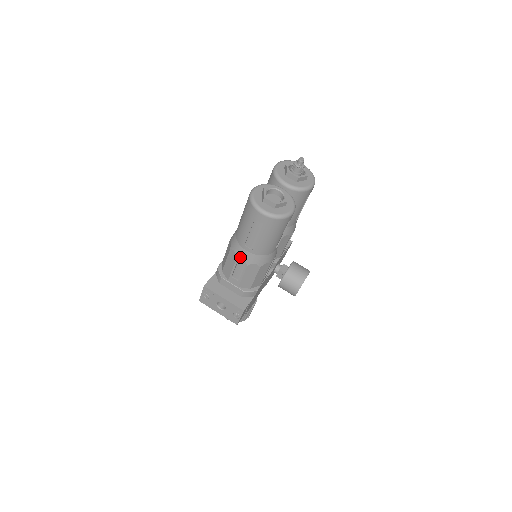
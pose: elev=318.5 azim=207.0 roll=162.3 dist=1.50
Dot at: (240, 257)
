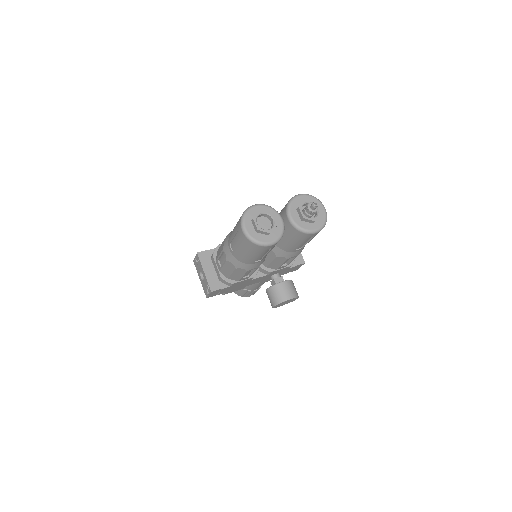
Dot at: (225, 250)
